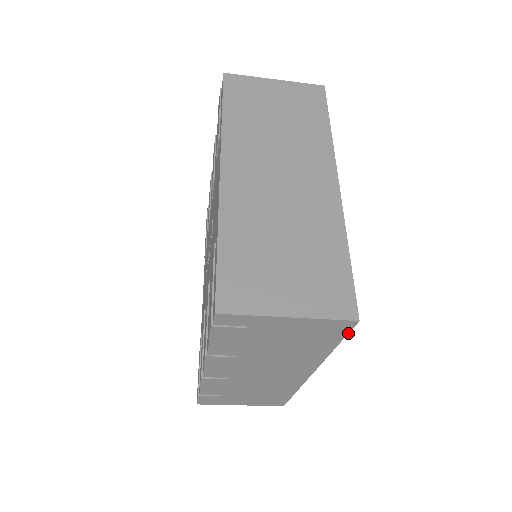
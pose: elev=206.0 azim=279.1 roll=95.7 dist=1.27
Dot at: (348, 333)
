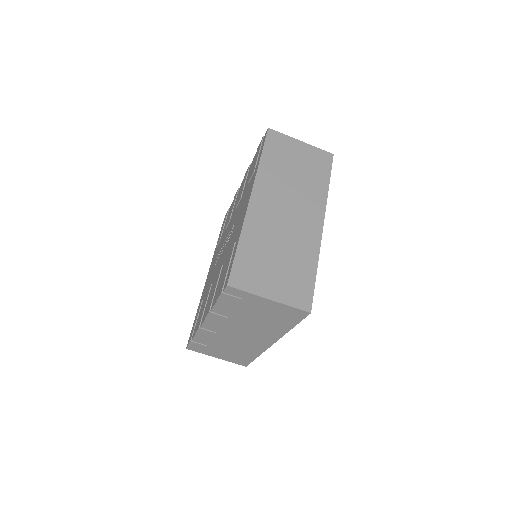
Dot at: occluded
